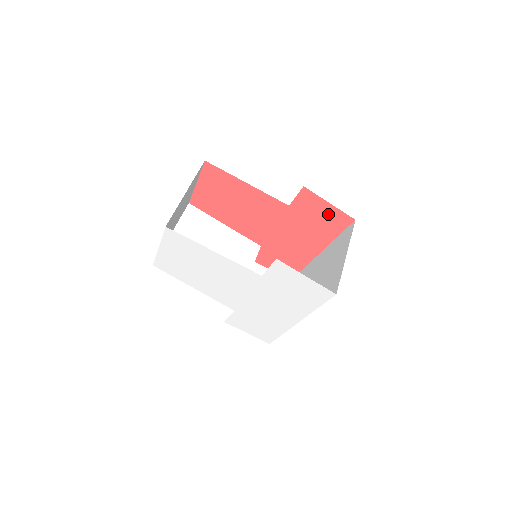
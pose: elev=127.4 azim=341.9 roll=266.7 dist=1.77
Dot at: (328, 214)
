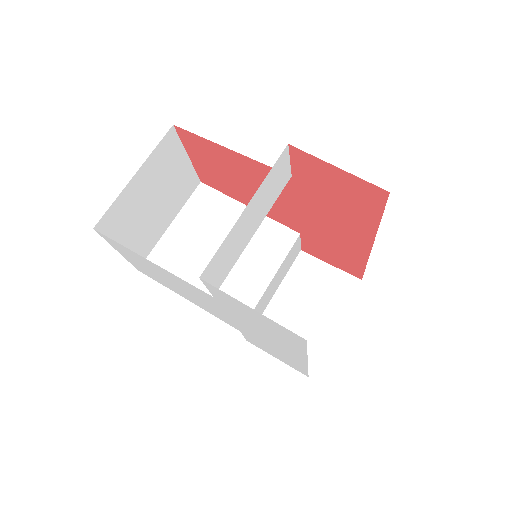
Dot at: (346, 185)
